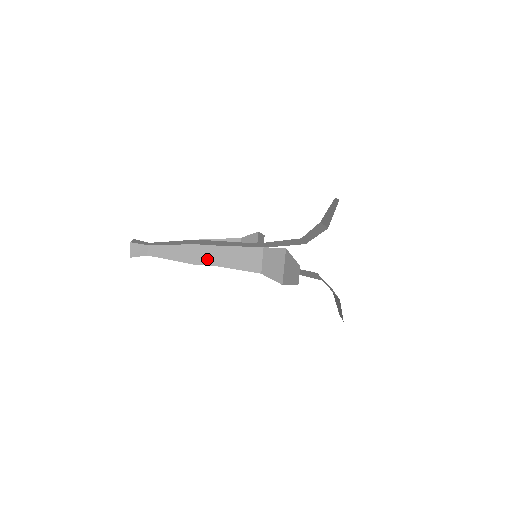
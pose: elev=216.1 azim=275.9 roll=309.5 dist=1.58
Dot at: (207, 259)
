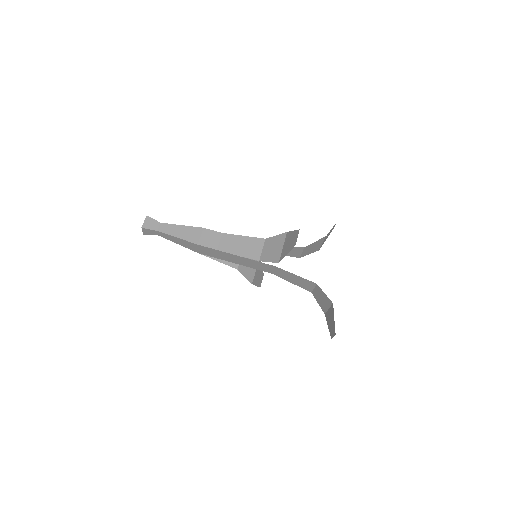
Dot at: (211, 242)
